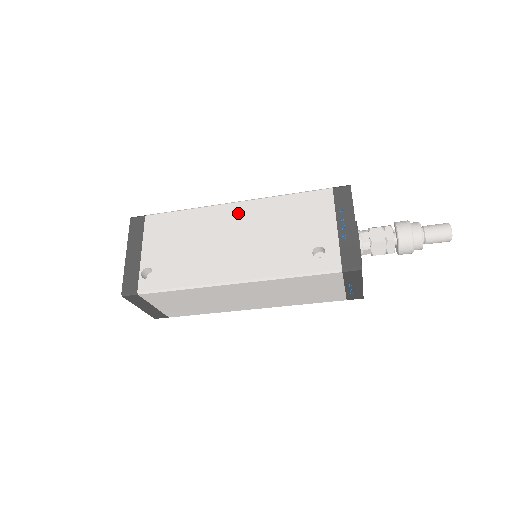
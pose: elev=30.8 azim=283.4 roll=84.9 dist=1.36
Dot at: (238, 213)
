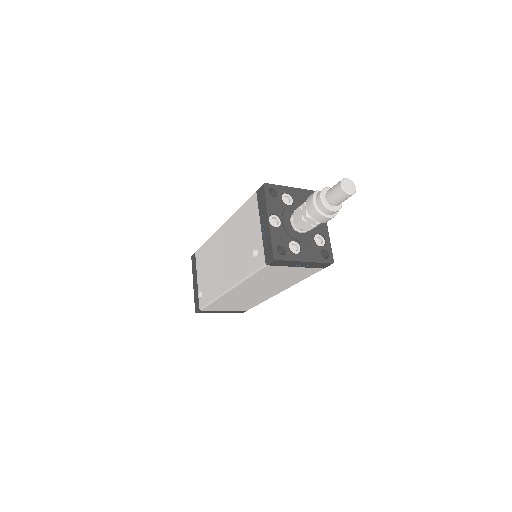
Dot at: (223, 235)
